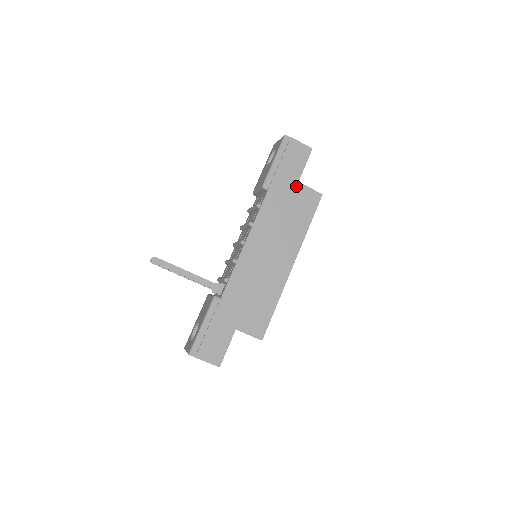
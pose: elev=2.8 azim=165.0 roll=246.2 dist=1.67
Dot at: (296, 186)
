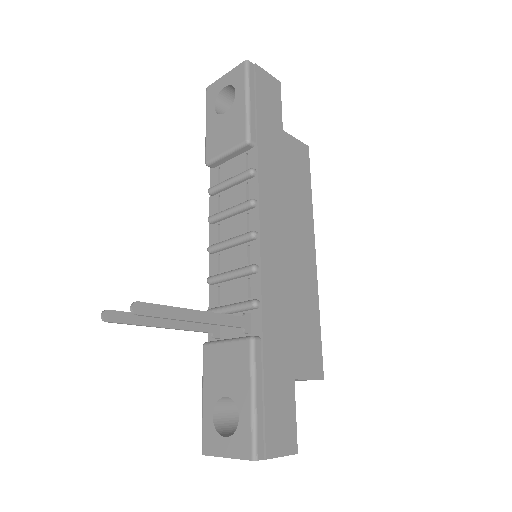
Dot at: (282, 137)
